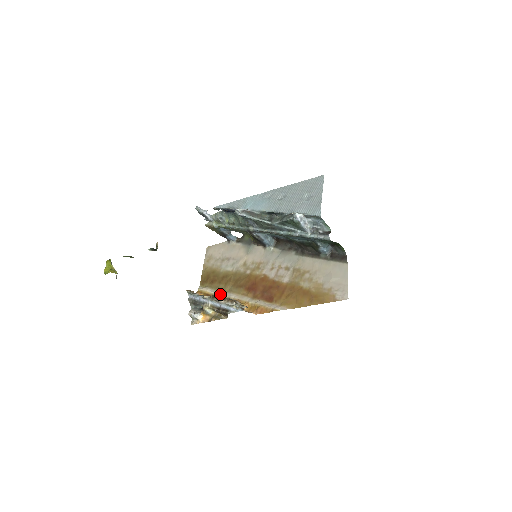
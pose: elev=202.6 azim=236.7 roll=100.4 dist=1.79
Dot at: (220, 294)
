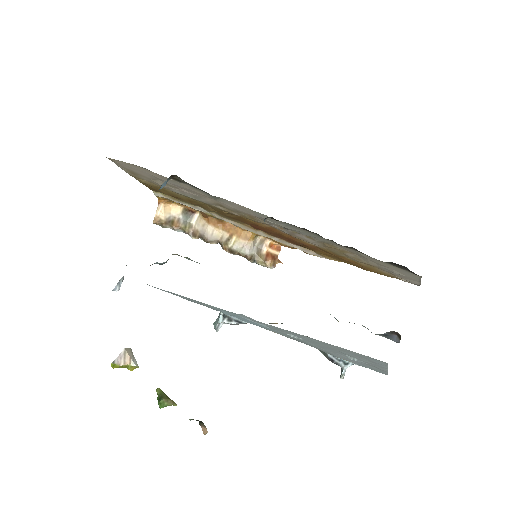
Dot at: (203, 213)
